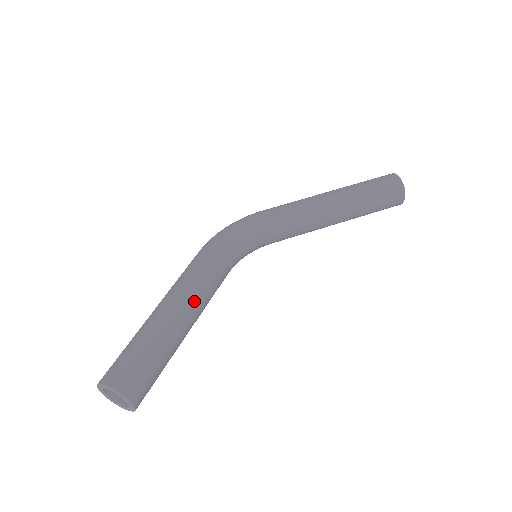
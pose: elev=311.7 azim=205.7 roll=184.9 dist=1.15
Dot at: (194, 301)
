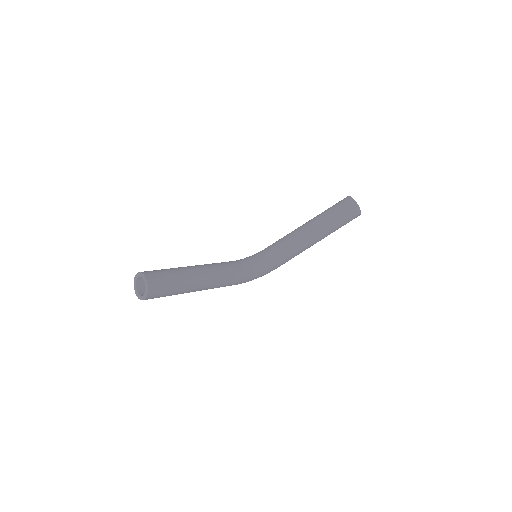
Dot at: (204, 265)
